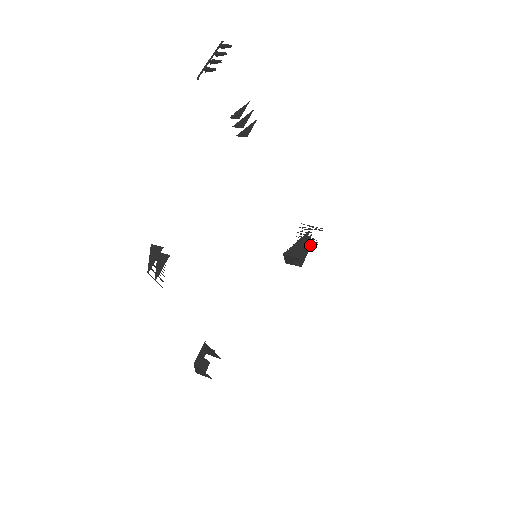
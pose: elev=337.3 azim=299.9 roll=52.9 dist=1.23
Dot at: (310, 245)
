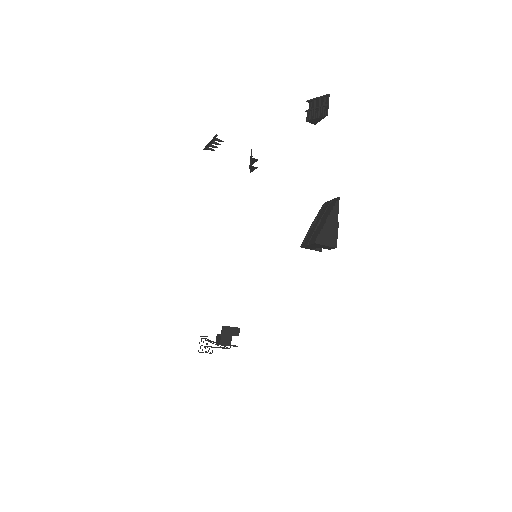
Dot at: occluded
